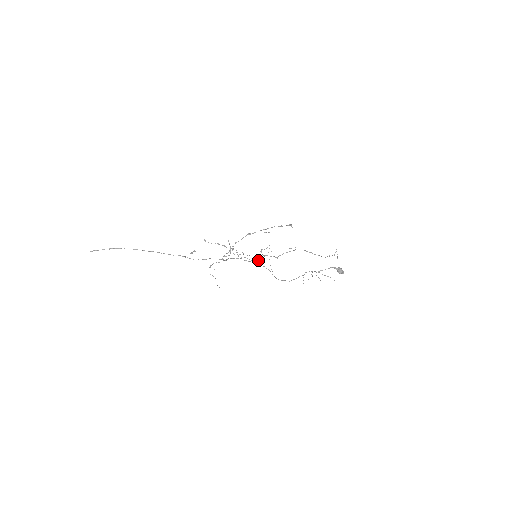
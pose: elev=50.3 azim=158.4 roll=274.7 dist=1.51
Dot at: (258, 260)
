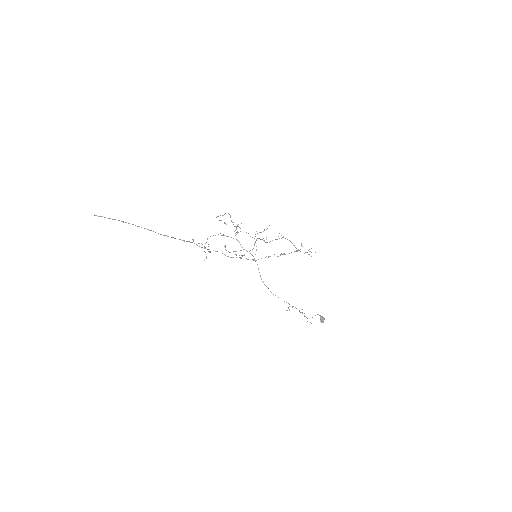
Dot at: (252, 249)
